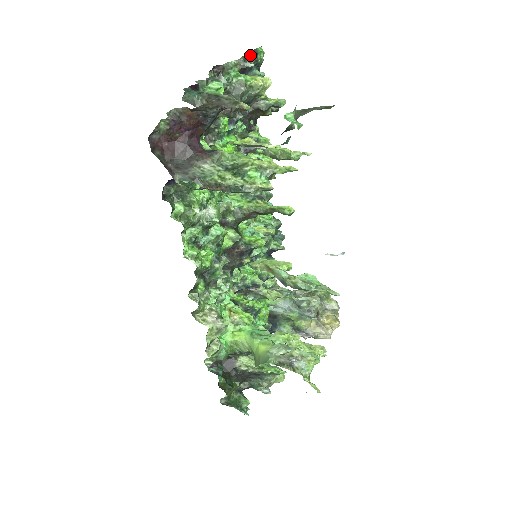
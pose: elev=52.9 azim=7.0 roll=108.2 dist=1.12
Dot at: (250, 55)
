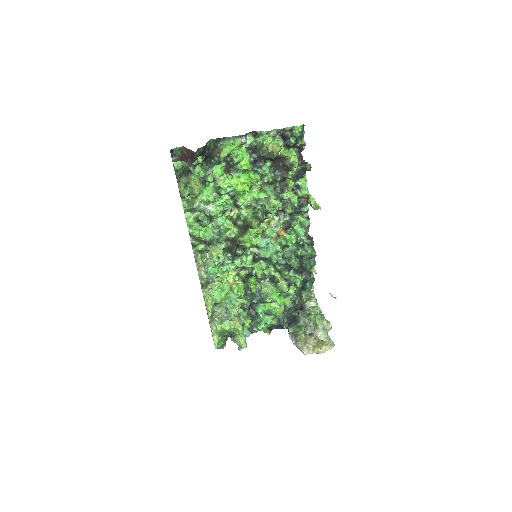
Dot at: (287, 130)
